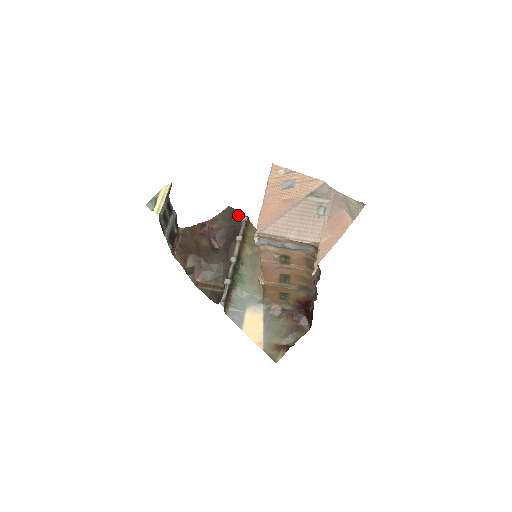
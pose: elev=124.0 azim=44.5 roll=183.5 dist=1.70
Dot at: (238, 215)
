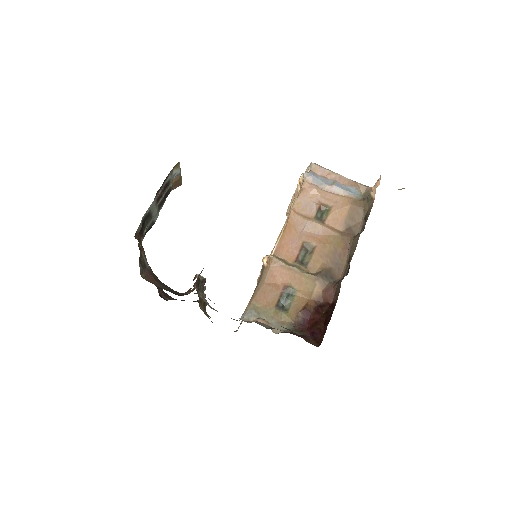
Dot at: occluded
